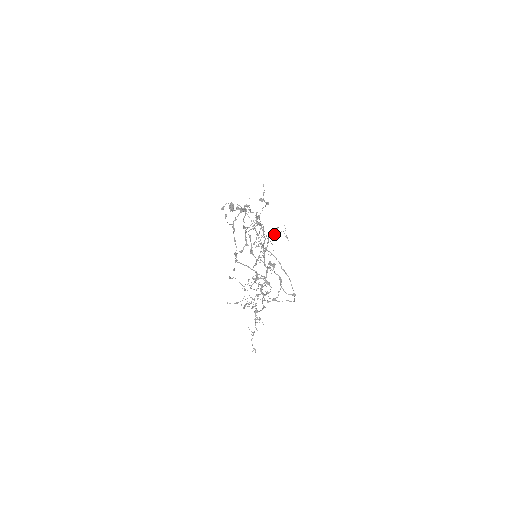
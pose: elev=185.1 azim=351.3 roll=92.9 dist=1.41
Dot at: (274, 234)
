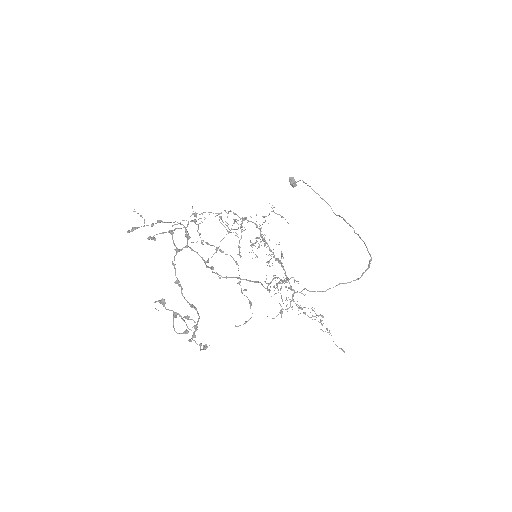
Dot at: (265, 220)
